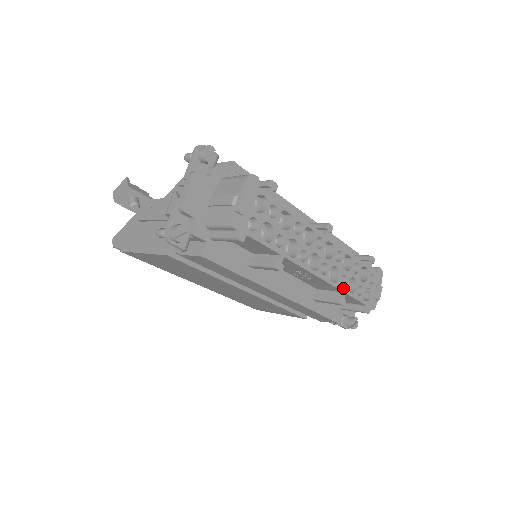
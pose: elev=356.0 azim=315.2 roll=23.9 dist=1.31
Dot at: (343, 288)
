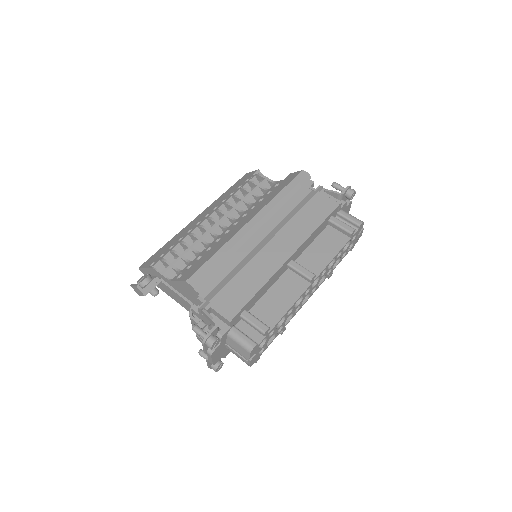
Dot at: (330, 273)
